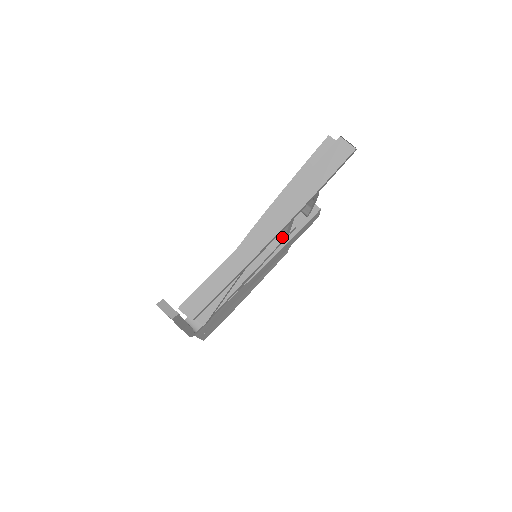
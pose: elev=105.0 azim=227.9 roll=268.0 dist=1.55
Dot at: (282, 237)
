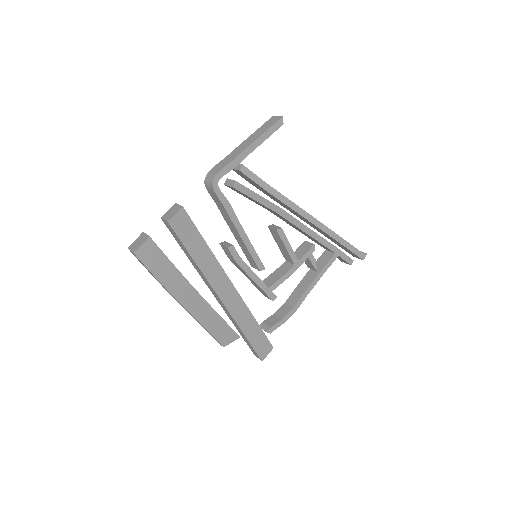
Dot at: (267, 287)
